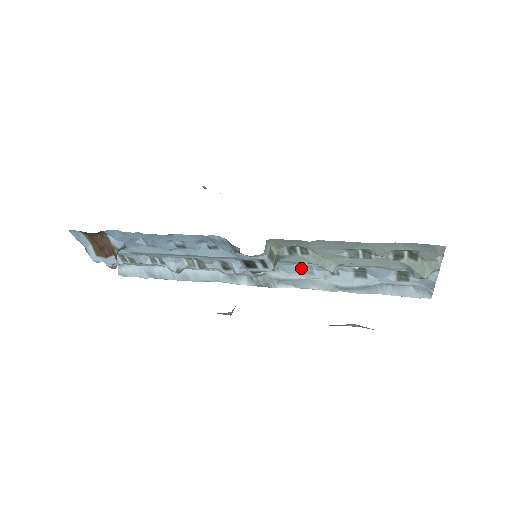
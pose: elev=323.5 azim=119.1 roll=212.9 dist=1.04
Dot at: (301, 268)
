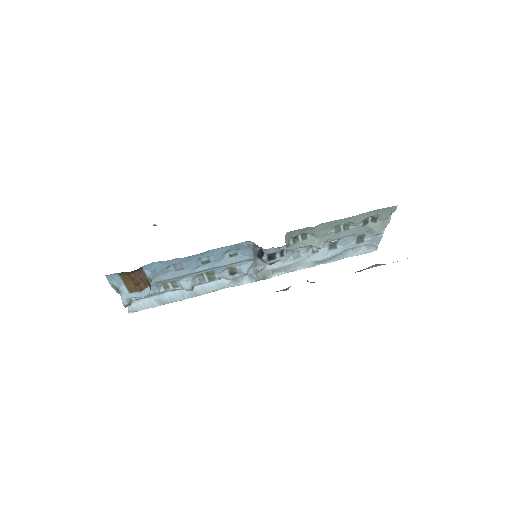
Dot at: (291, 255)
